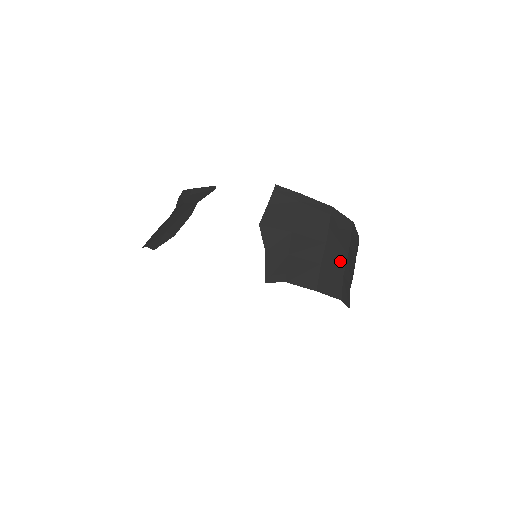
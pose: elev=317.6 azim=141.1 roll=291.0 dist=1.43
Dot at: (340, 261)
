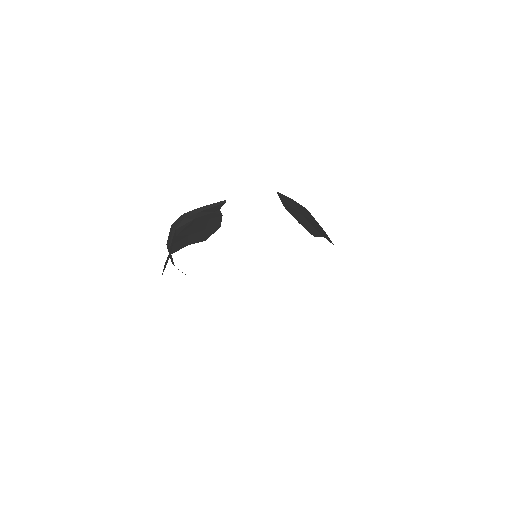
Dot at: occluded
